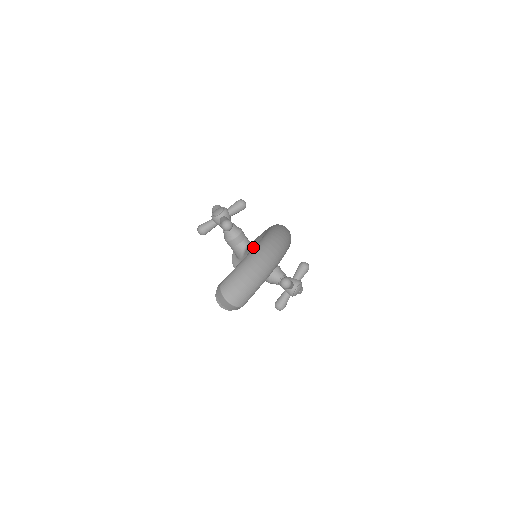
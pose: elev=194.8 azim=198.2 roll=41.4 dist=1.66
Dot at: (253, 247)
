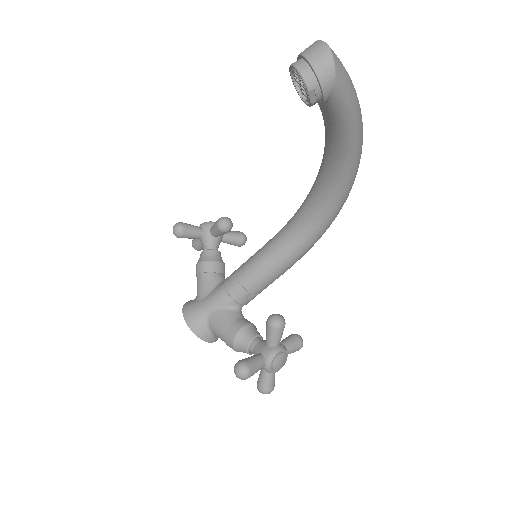
Dot at: (248, 259)
